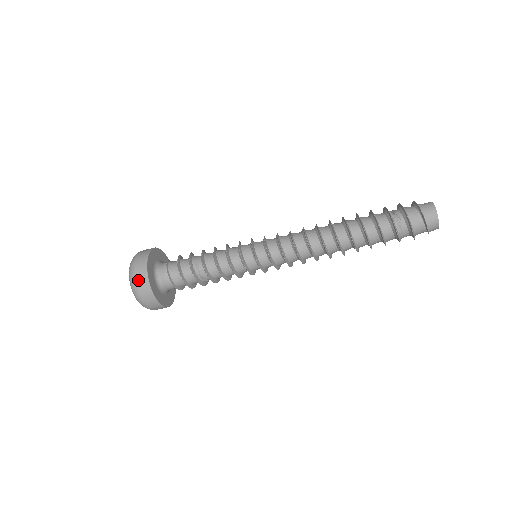
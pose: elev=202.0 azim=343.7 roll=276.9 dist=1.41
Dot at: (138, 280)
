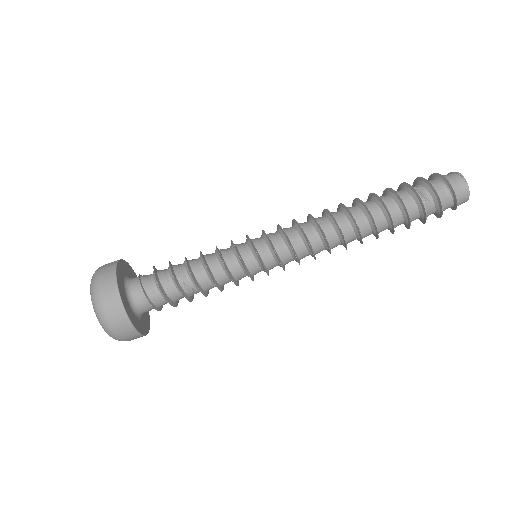
Dot at: (117, 327)
